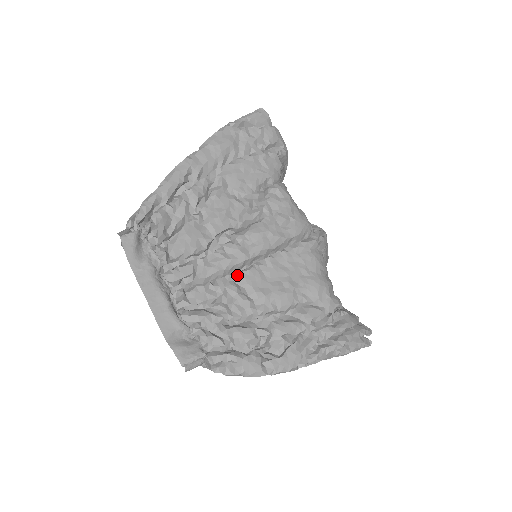
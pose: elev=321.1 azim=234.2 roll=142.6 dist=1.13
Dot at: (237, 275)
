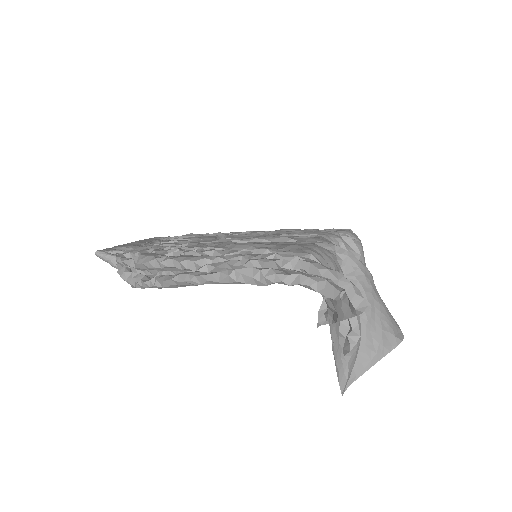
Dot at: (215, 242)
